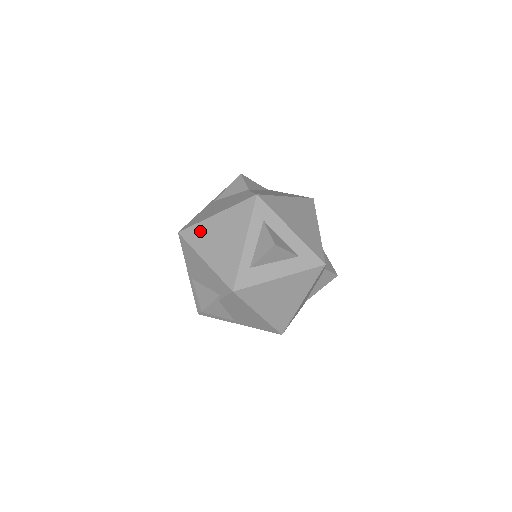
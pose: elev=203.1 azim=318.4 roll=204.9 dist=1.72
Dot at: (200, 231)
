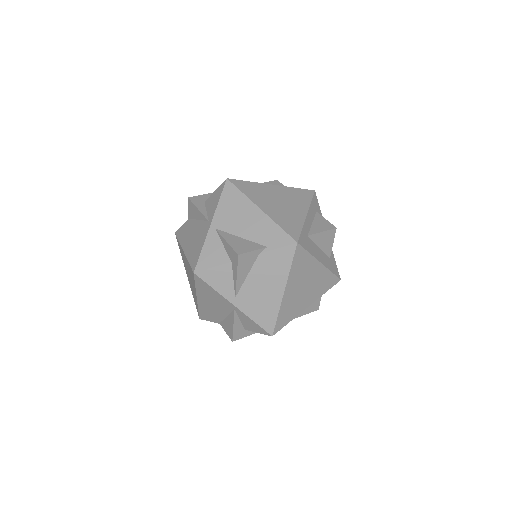
Dot at: (255, 188)
